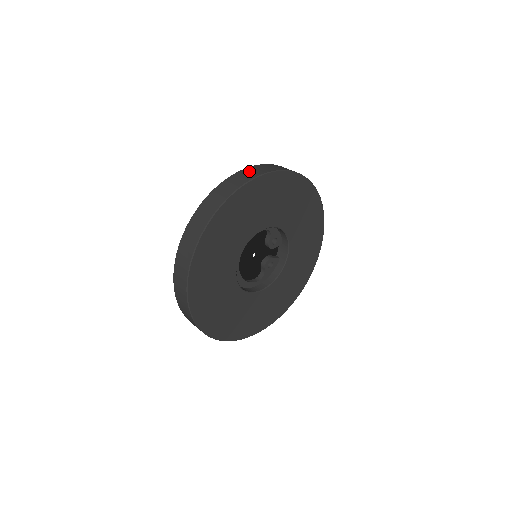
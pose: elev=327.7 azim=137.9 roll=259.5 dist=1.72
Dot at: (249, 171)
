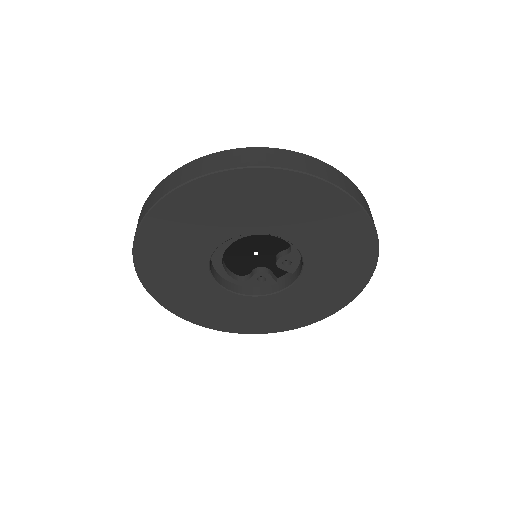
Dot at: (329, 170)
